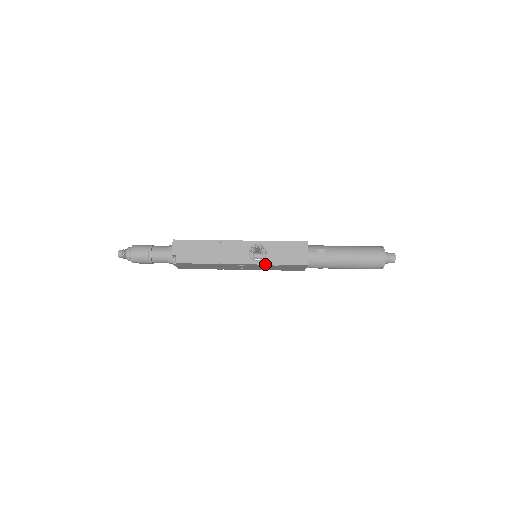
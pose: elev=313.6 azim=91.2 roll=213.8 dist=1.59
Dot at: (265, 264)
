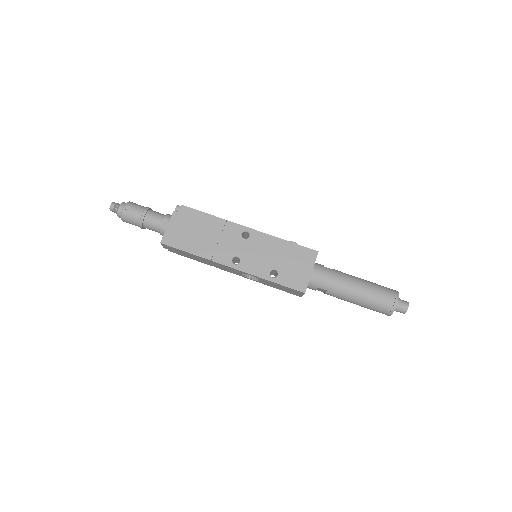
Dot at: occluded
